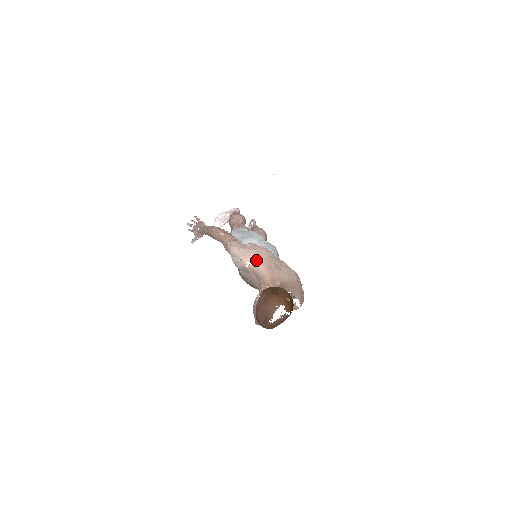
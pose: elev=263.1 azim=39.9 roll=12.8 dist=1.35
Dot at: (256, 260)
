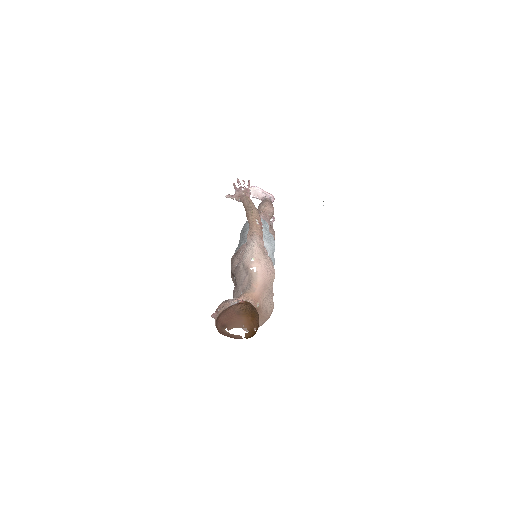
Dot at: (262, 273)
